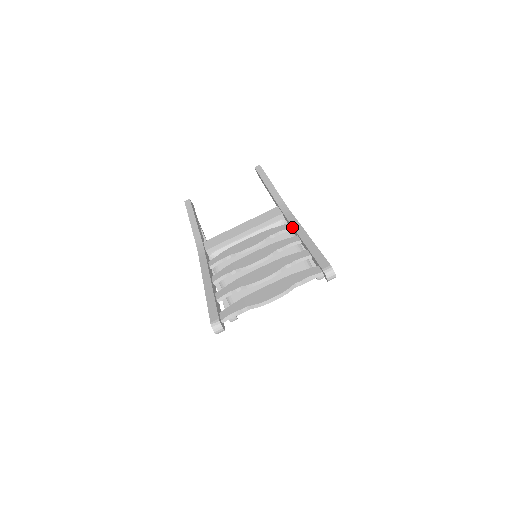
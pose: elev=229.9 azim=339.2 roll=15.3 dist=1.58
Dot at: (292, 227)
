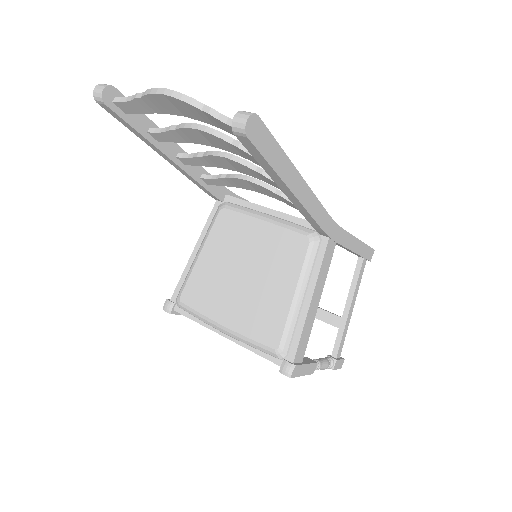
Dot at: occluded
